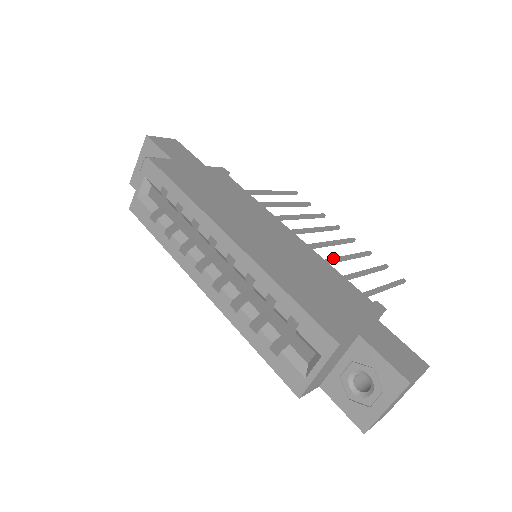
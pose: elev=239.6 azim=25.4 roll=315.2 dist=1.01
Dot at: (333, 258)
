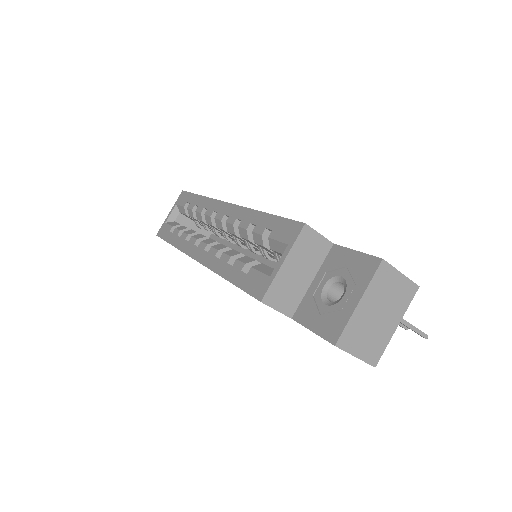
Dot at: occluded
